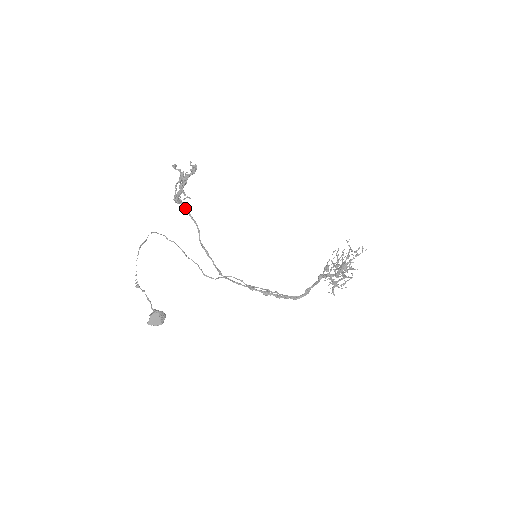
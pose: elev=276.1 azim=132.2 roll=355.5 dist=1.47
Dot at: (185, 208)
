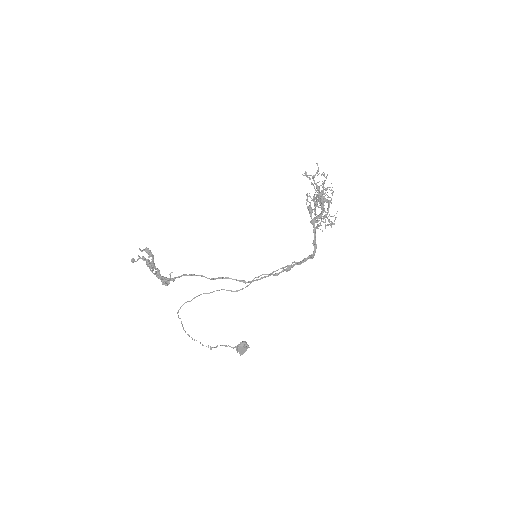
Dot at: occluded
